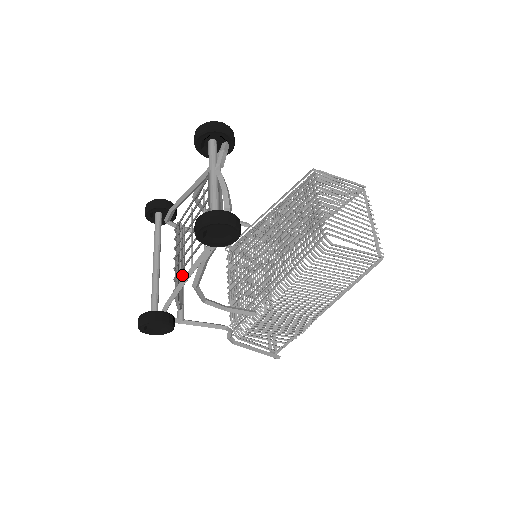
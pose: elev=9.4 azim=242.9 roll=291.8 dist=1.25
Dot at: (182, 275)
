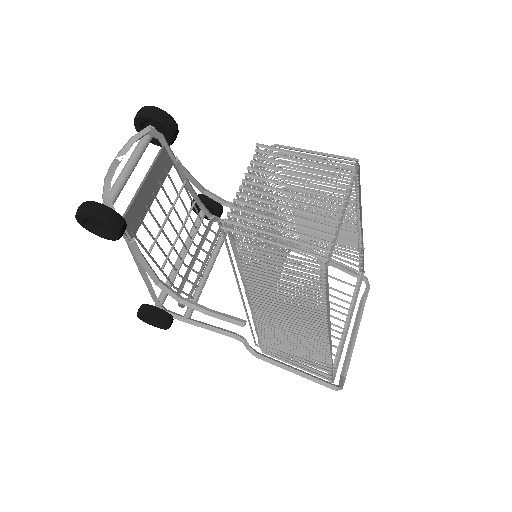
Dot at: (201, 272)
